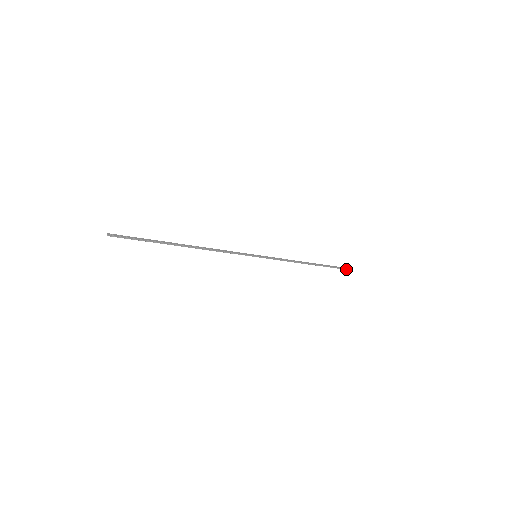
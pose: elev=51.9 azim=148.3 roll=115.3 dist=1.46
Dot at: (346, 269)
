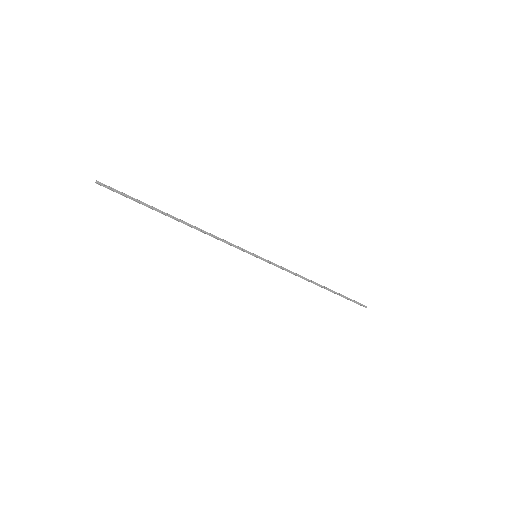
Dot at: (360, 304)
